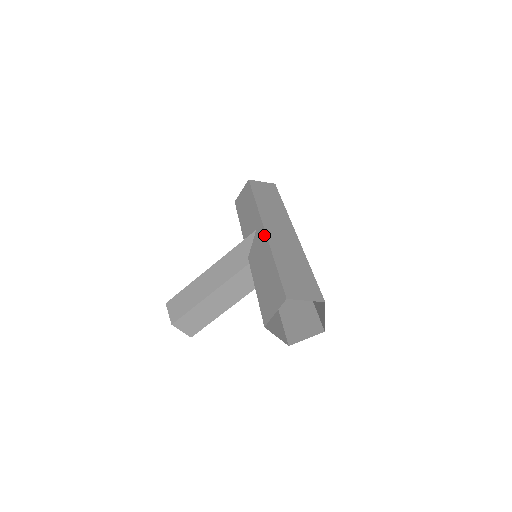
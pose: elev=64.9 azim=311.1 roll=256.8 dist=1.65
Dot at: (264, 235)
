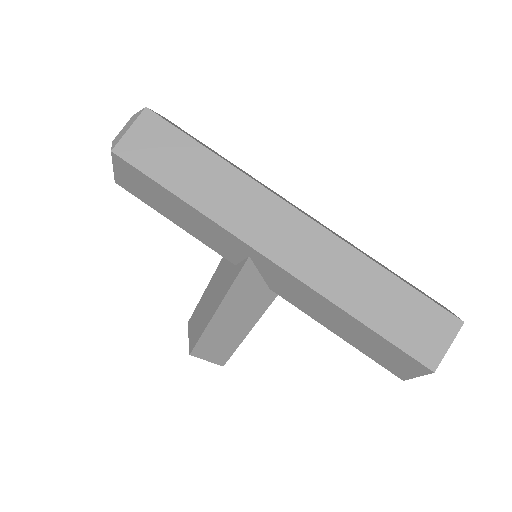
Dot at: (285, 274)
